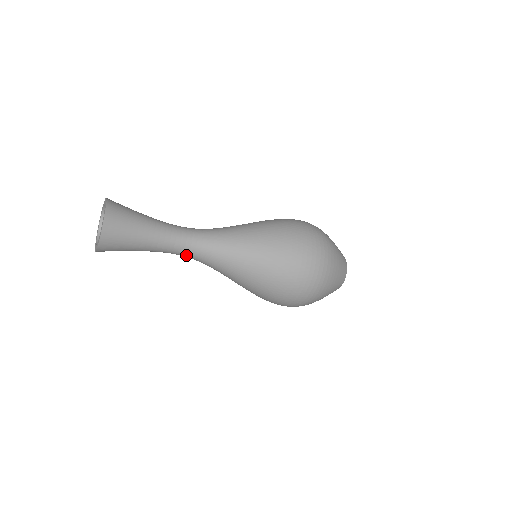
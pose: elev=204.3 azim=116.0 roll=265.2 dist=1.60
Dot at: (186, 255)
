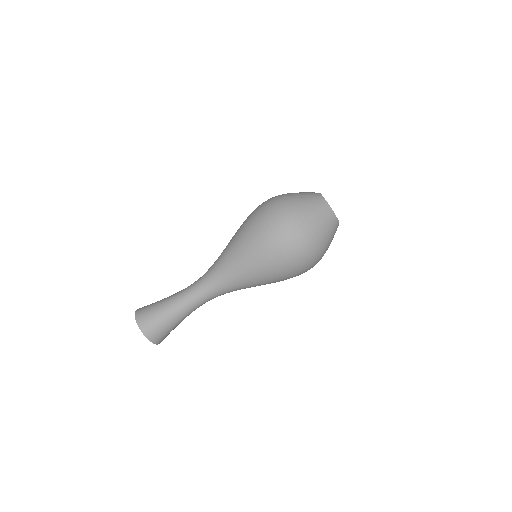
Dot at: (198, 287)
